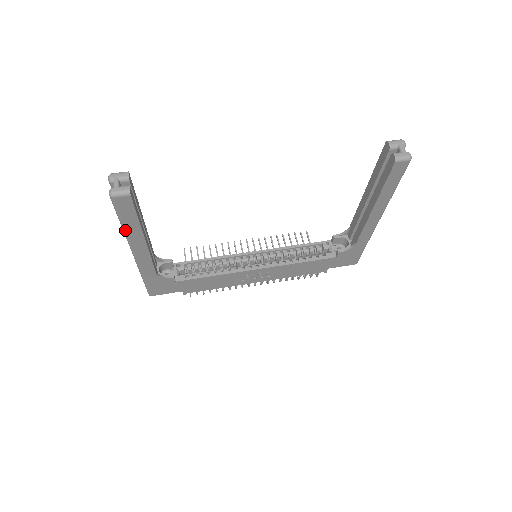
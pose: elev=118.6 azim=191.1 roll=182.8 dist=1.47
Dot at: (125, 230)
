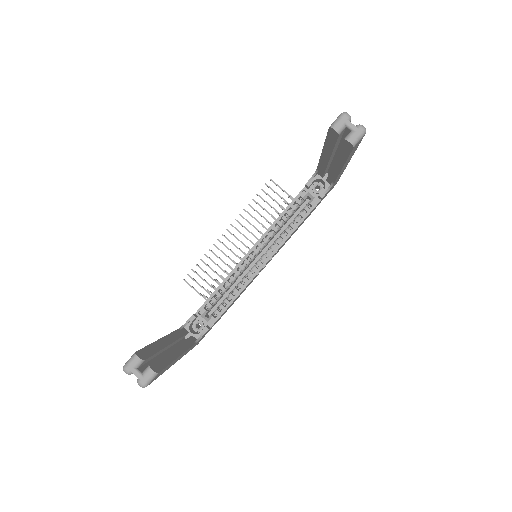
Dot at: occluded
